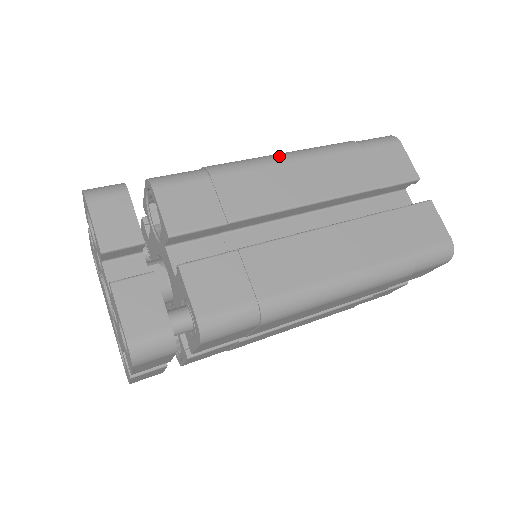
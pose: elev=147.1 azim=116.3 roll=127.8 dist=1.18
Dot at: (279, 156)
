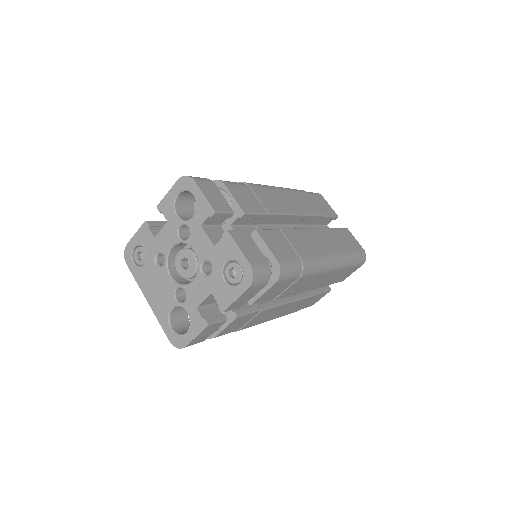
Dot at: (274, 186)
